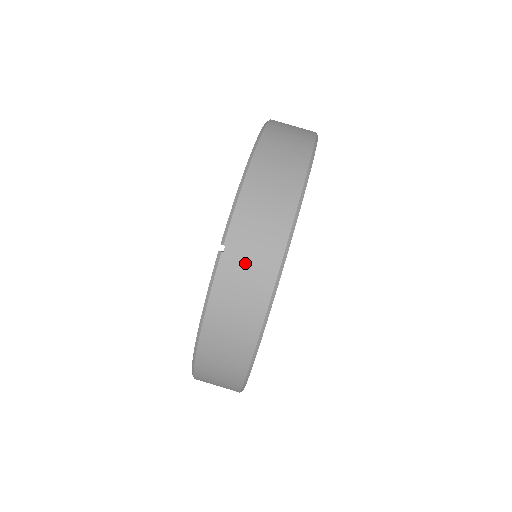
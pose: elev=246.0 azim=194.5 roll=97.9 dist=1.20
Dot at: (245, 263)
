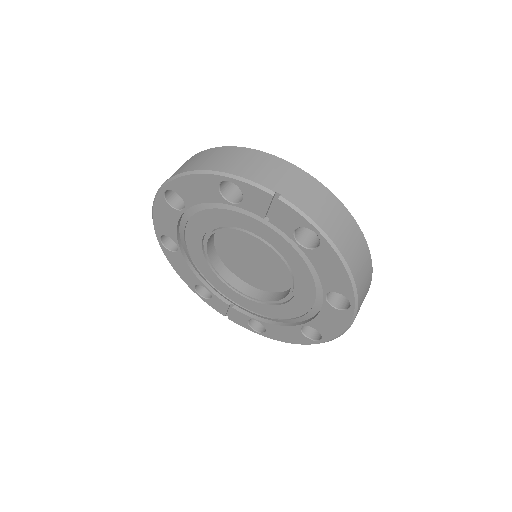
Dot at: (292, 185)
